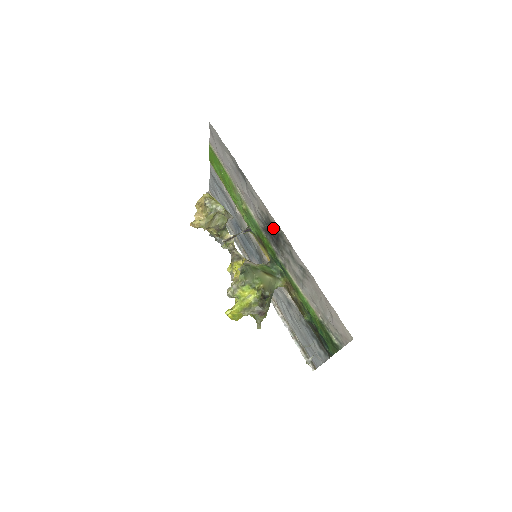
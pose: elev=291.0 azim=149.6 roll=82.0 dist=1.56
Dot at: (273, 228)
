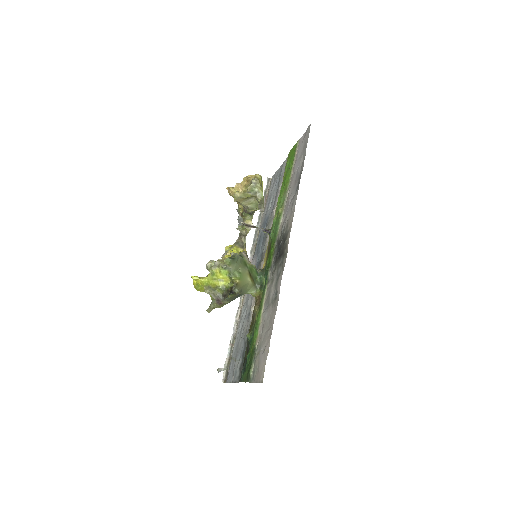
Dot at: (284, 245)
